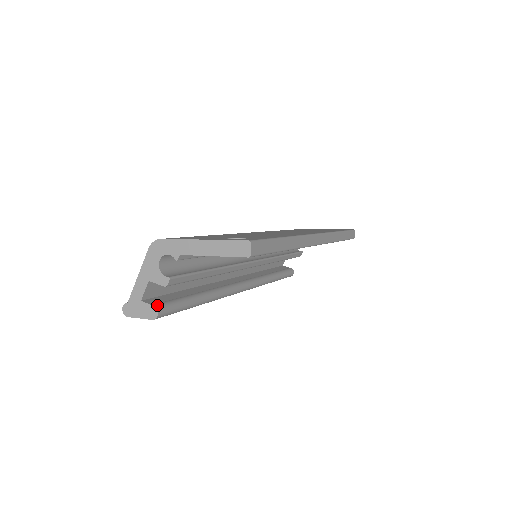
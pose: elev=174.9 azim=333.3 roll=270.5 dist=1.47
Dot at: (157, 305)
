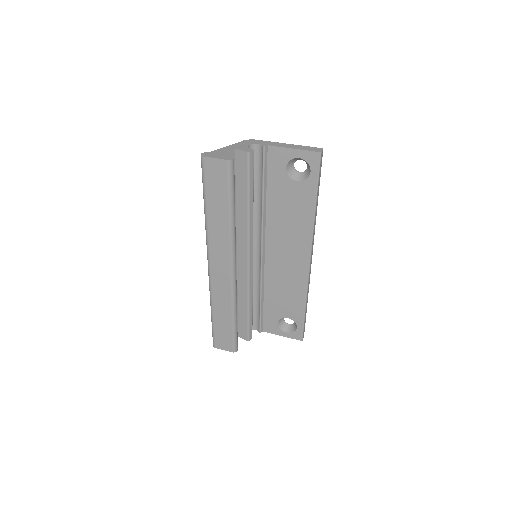
Dot at: occluded
